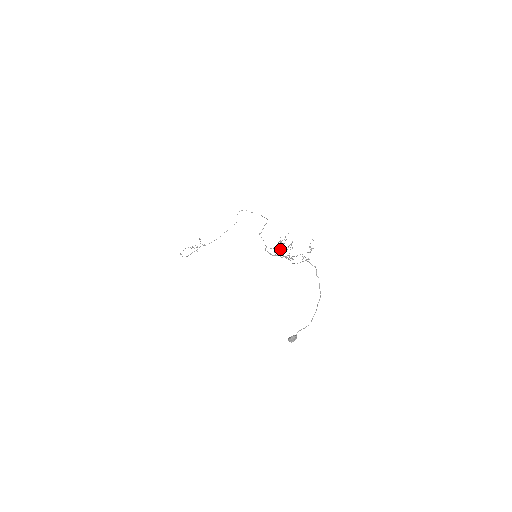
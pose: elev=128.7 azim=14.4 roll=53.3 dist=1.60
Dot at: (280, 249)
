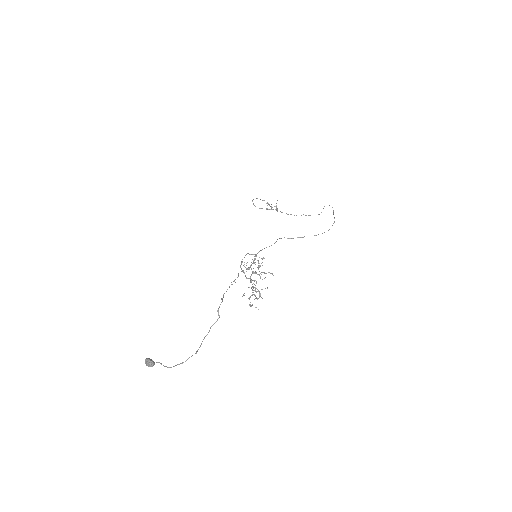
Dot at: (250, 267)
